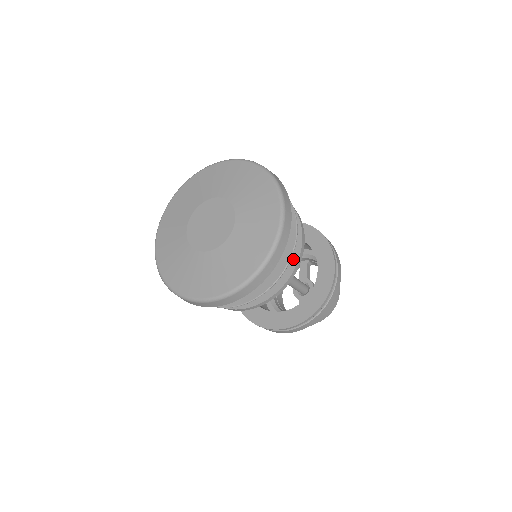
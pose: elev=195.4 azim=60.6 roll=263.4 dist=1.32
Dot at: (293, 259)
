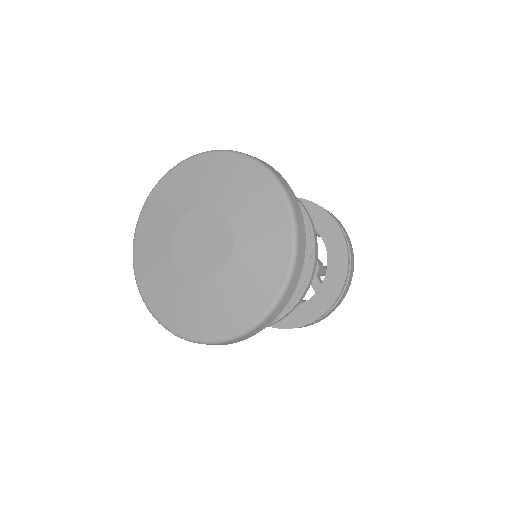
Dot at: occluded
